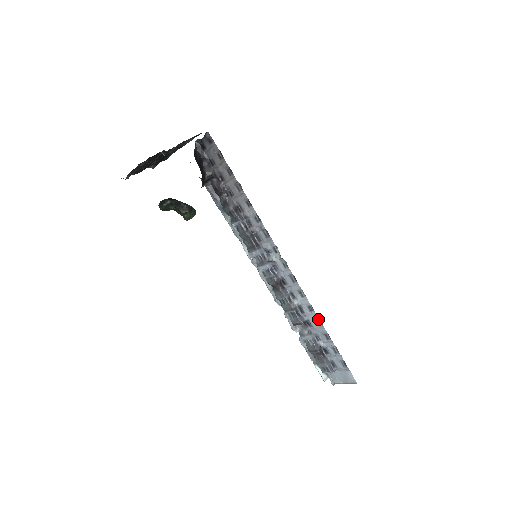
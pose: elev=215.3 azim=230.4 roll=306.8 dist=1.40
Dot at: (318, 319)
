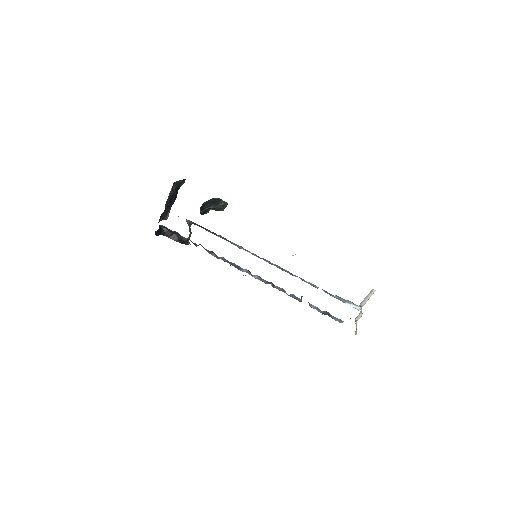
Dot at: occluded
